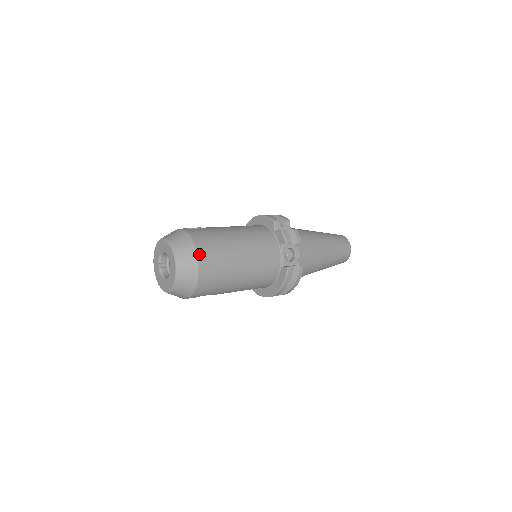
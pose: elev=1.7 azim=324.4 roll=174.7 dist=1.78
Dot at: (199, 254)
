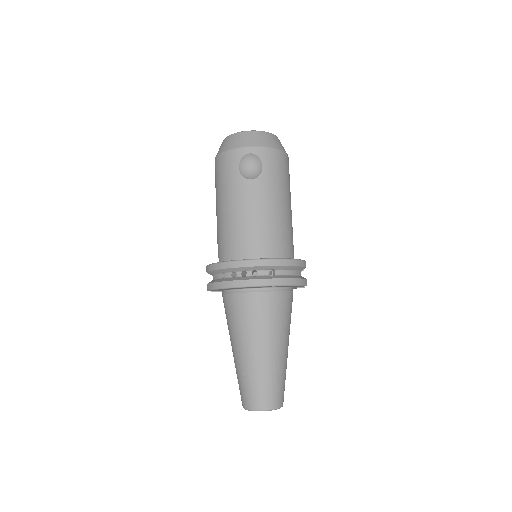
Dot at: occluded
